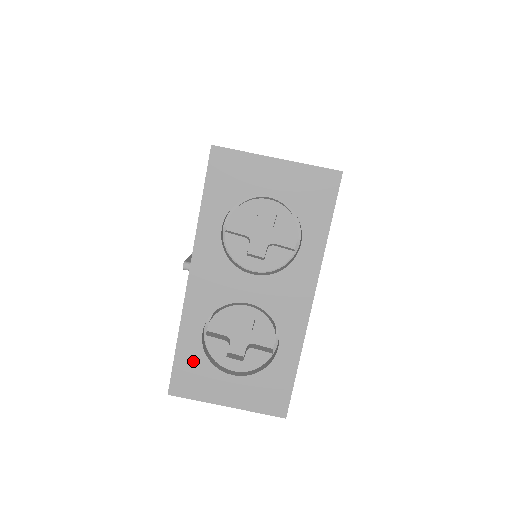
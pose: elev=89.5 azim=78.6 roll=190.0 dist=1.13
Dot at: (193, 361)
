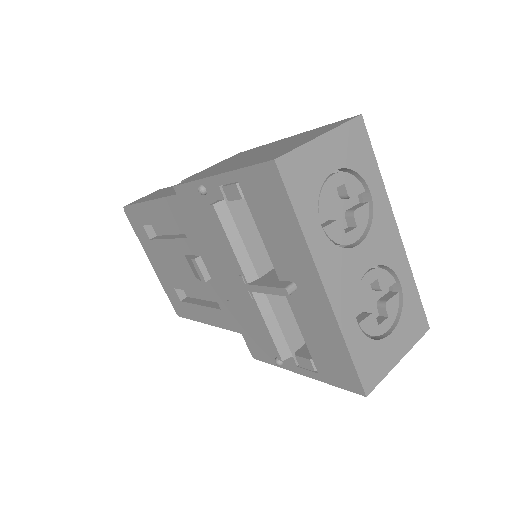
Dot at: (365, 352)
